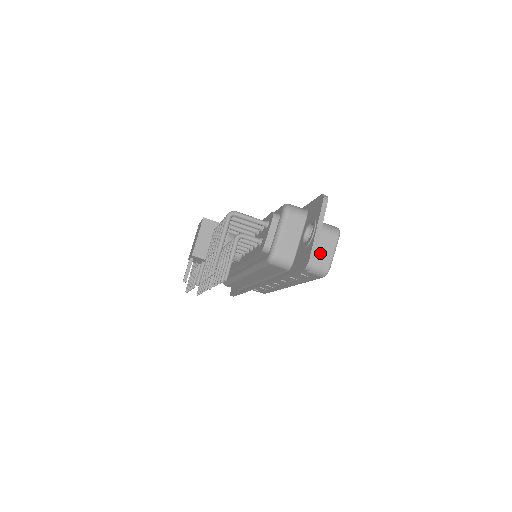
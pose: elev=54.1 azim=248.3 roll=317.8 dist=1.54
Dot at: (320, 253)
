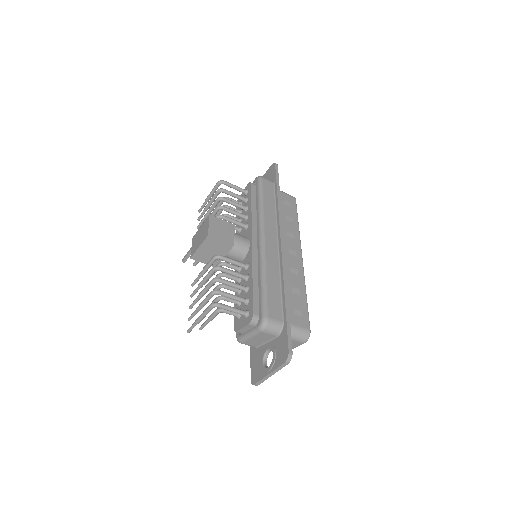
Dot at: occluded
